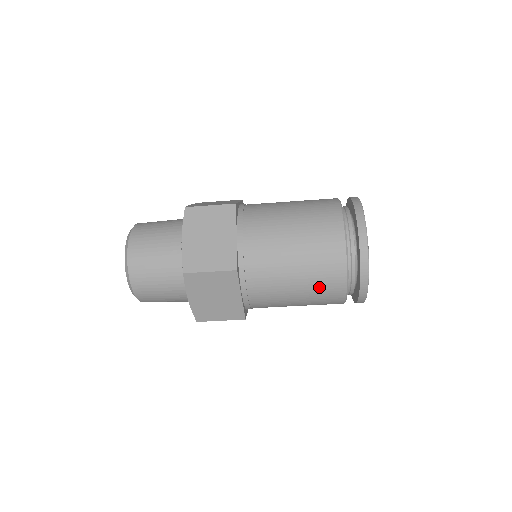
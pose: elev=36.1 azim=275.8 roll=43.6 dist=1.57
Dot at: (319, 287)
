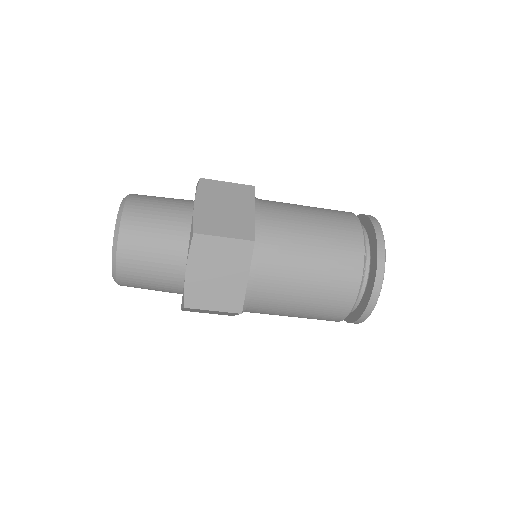
Dot at: (332, 284)
